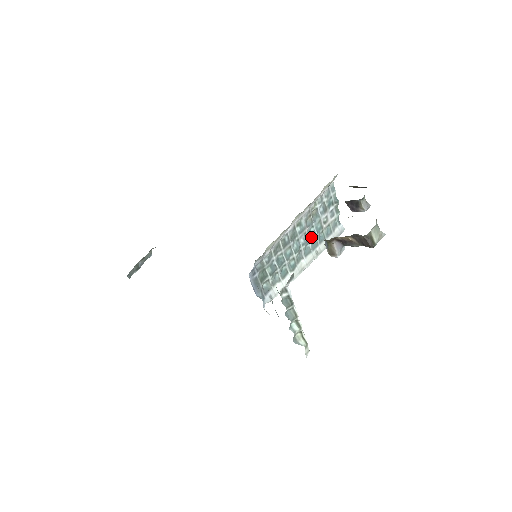
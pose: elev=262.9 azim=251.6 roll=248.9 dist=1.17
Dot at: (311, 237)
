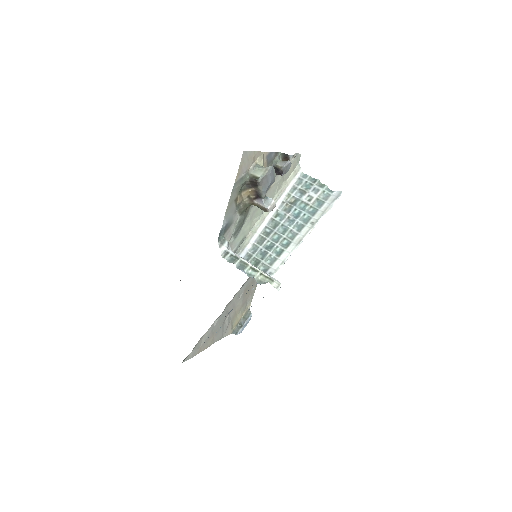
Dot at: (299, 217)
